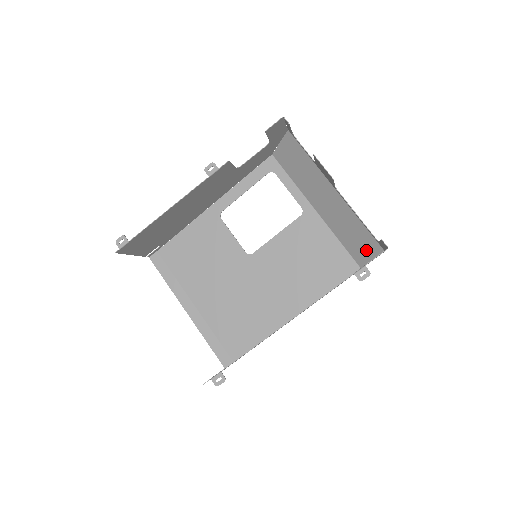
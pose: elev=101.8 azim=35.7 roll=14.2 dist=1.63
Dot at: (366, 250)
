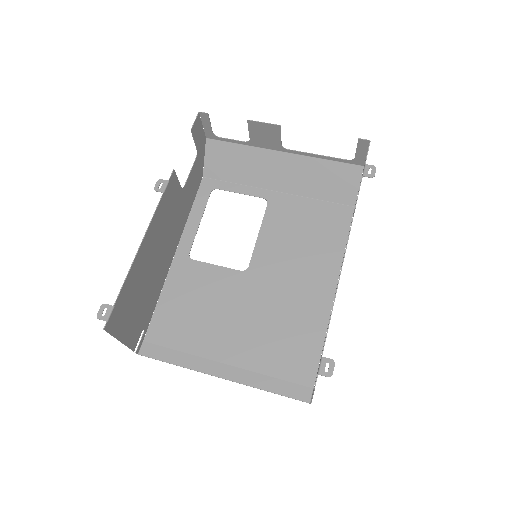
Dot at: (347, 183)
